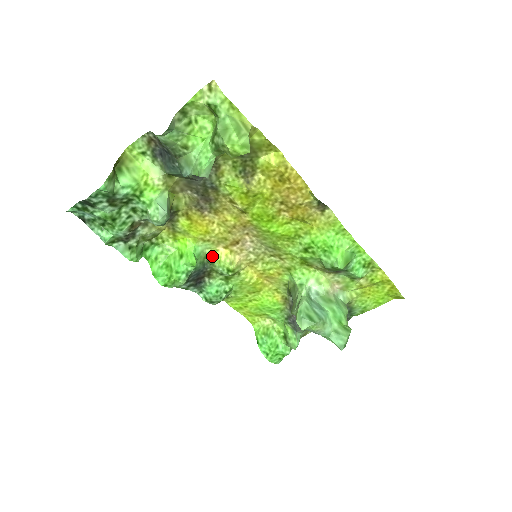
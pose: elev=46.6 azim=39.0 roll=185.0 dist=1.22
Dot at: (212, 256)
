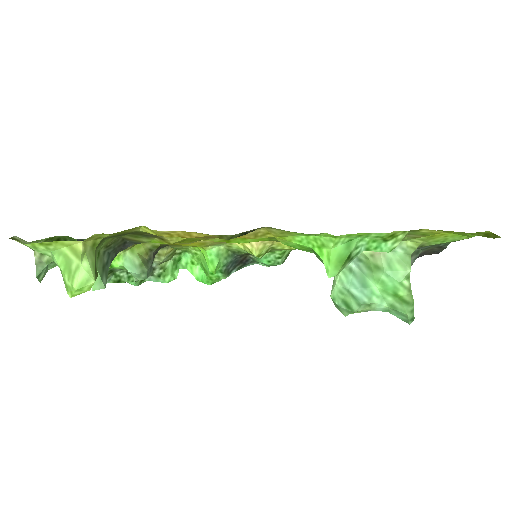
Dot at: (232, 248)
